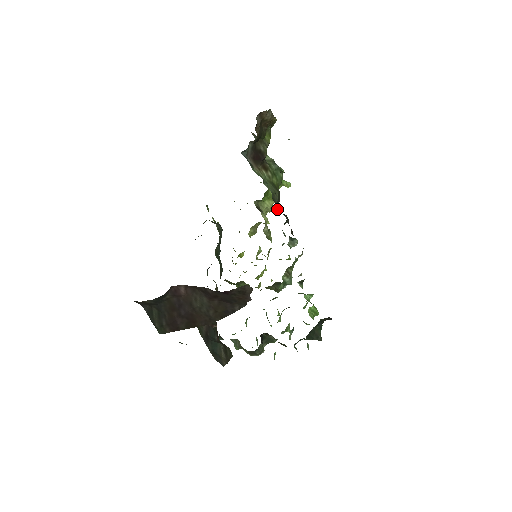
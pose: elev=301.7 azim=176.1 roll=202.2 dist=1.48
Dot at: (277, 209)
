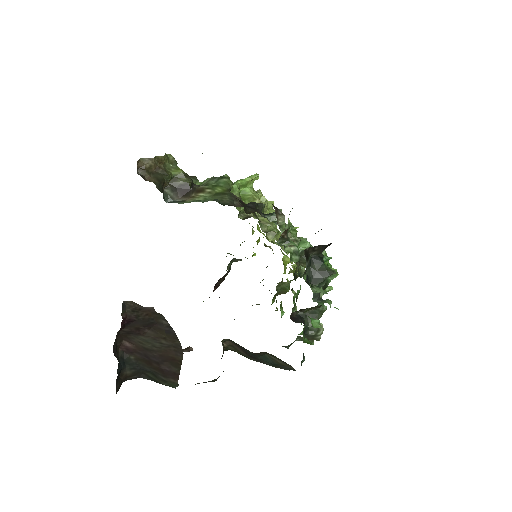
Dot at: (240, 206)
